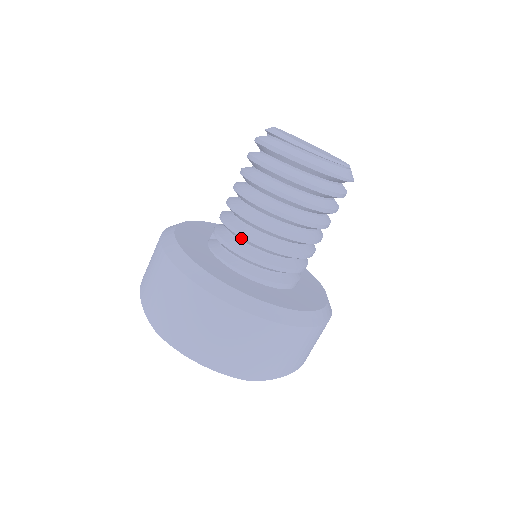
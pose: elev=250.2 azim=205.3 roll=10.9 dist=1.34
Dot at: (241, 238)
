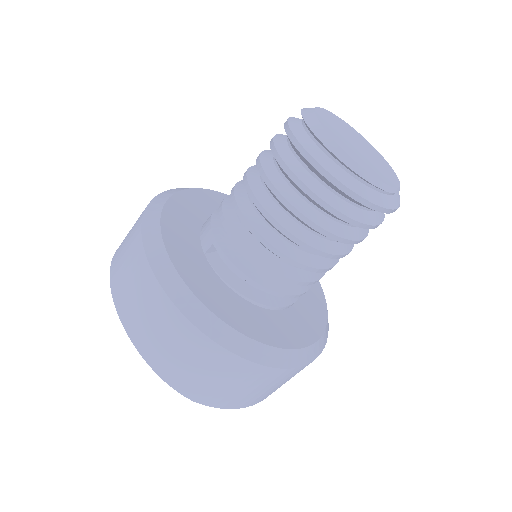
Dot at: (280, 279)
